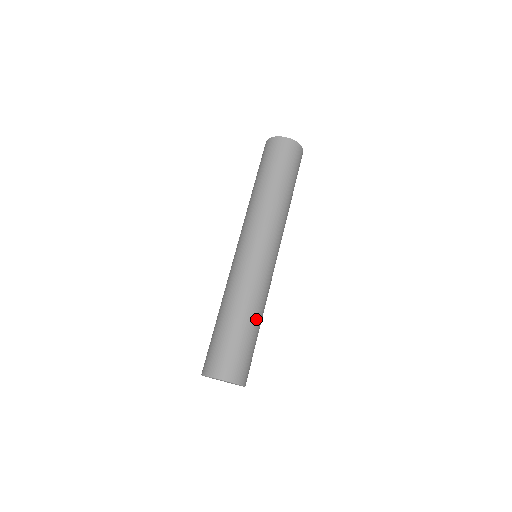
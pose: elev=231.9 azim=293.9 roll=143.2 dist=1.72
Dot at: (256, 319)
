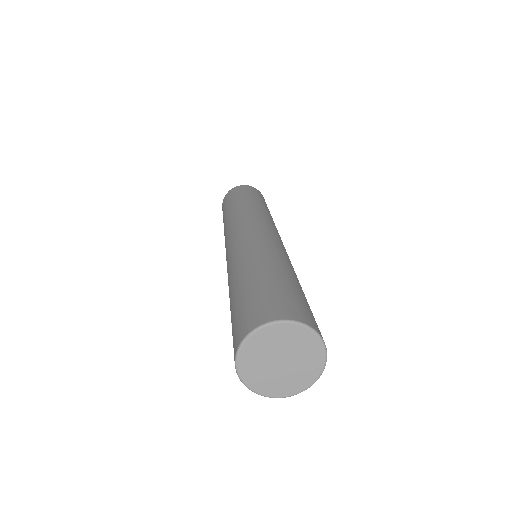
Dot at: occluded
